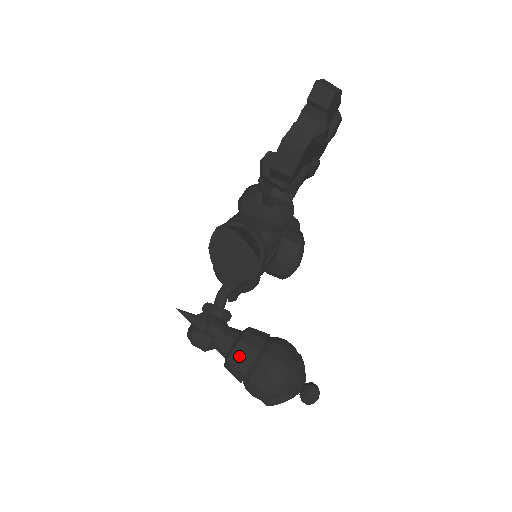
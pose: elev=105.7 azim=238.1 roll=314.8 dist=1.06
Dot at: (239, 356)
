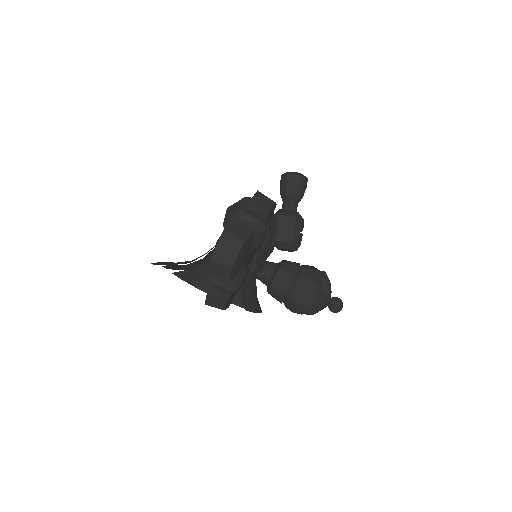
Dot at: (273, 296)
